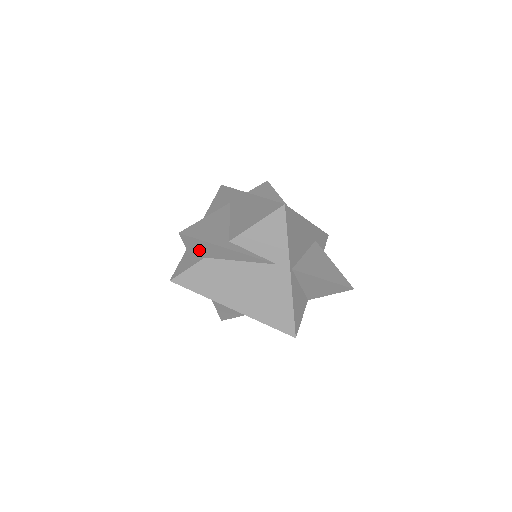
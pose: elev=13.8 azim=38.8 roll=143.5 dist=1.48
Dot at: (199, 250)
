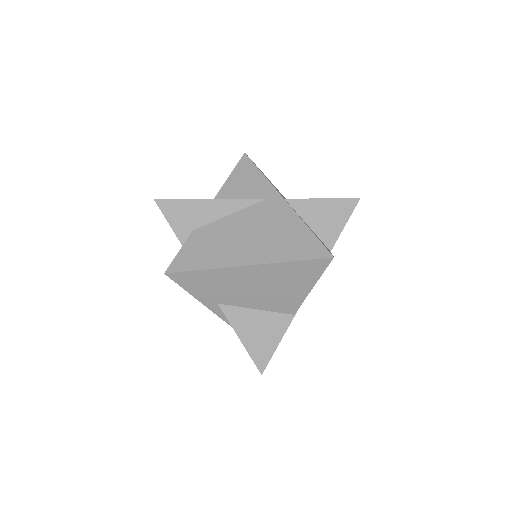
Dot at: (183, 220)
